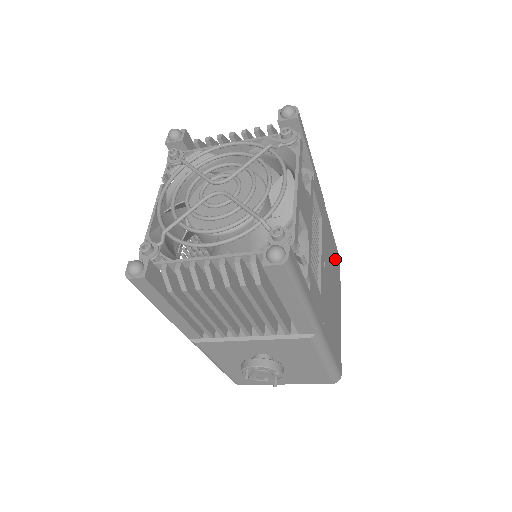
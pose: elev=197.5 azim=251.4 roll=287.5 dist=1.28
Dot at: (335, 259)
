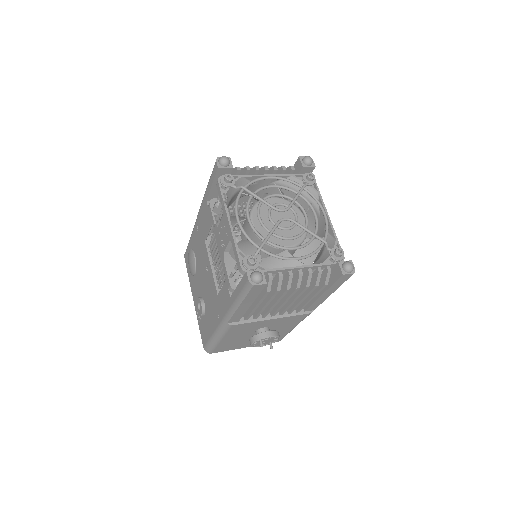
Dot at: occluded
